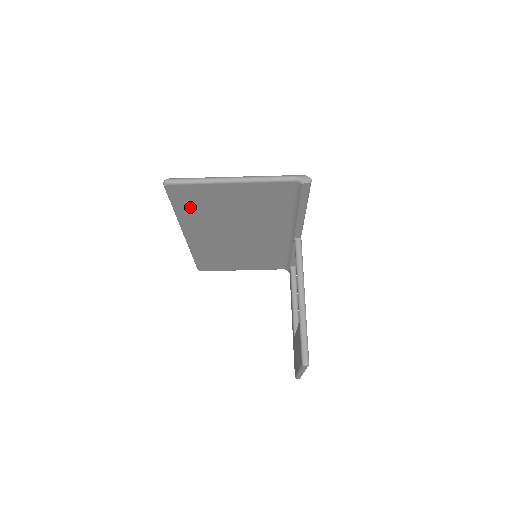
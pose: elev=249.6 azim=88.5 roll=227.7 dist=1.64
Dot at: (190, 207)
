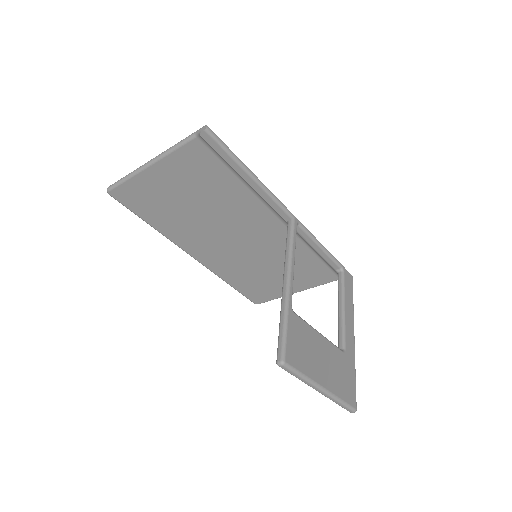
Dot at: (153, 213)
